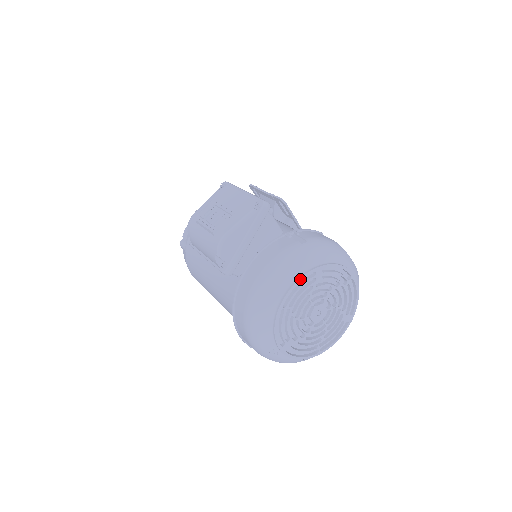
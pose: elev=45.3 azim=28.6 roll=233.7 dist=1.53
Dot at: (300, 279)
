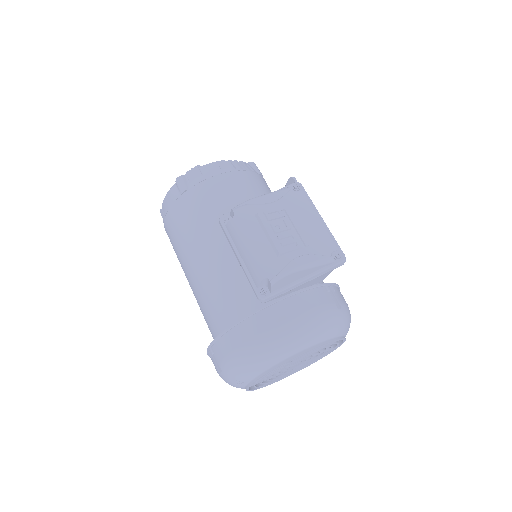
Dot at: (321, 345)
